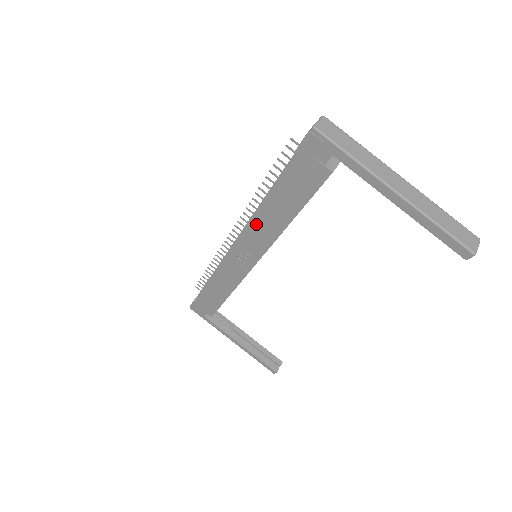
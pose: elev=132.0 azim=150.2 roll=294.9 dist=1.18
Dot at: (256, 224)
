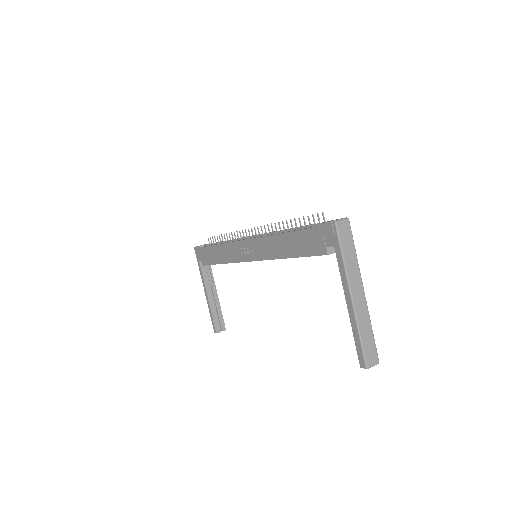
Dot at: (268, 240)
